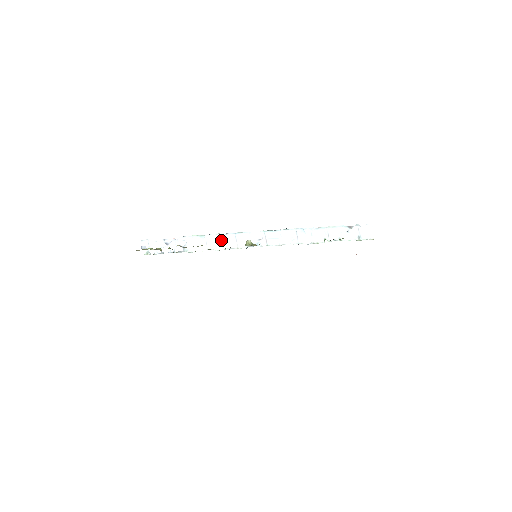
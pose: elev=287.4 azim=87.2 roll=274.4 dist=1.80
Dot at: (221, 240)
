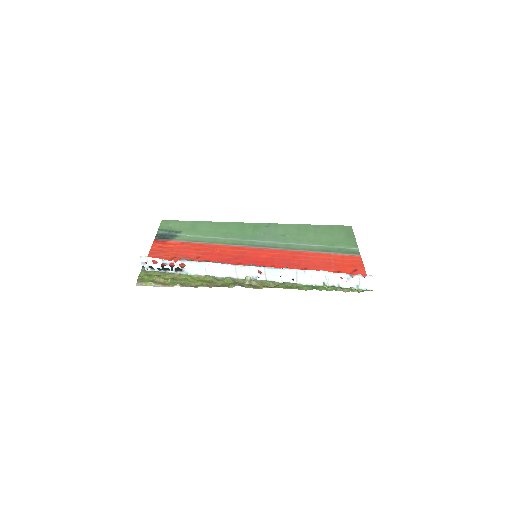
Dot at: (220, 269)
